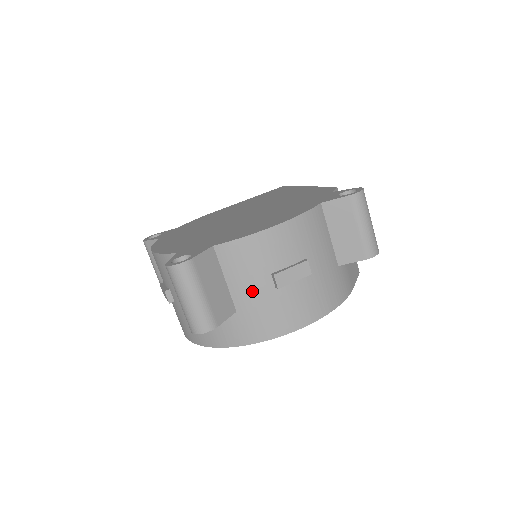
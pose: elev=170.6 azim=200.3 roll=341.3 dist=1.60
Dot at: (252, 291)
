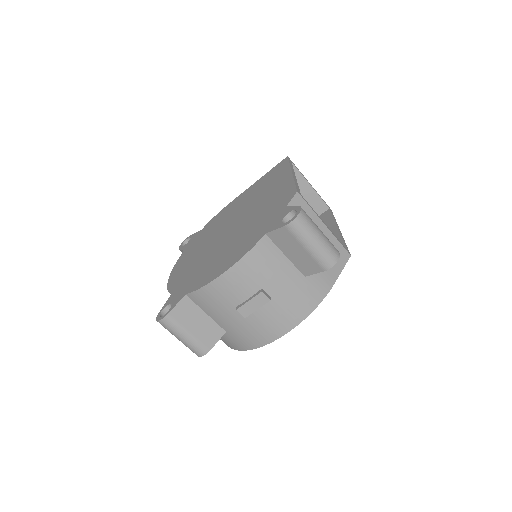
Dot at: (228, 320)
